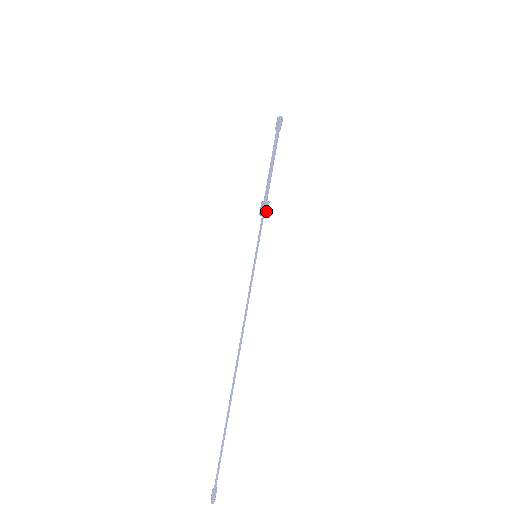
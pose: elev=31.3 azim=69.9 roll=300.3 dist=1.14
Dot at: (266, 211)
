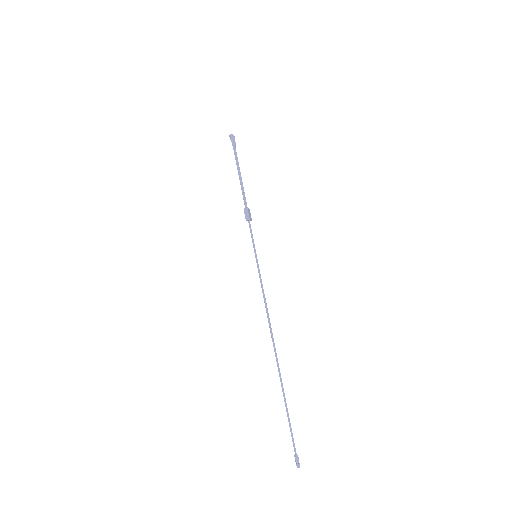
Dot at: (247, 217)
